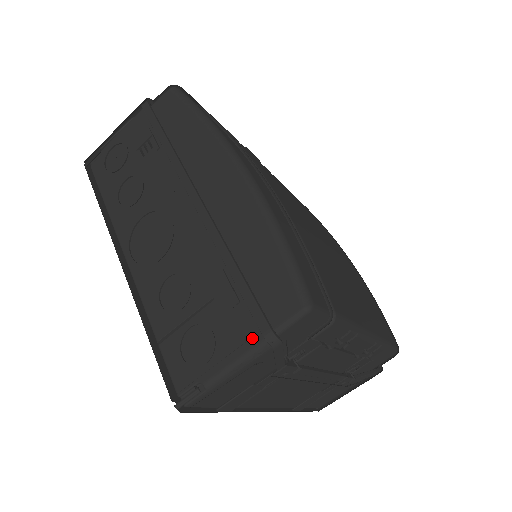
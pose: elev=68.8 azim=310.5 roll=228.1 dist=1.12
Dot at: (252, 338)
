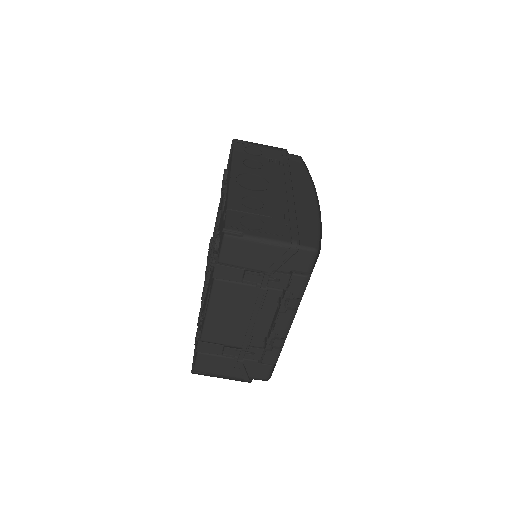
Dot at: (284, 238)
